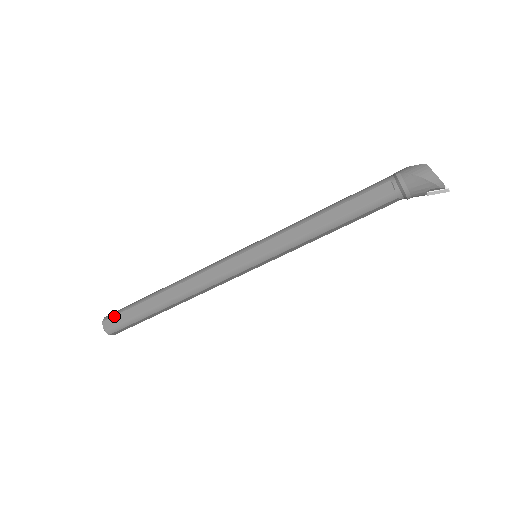
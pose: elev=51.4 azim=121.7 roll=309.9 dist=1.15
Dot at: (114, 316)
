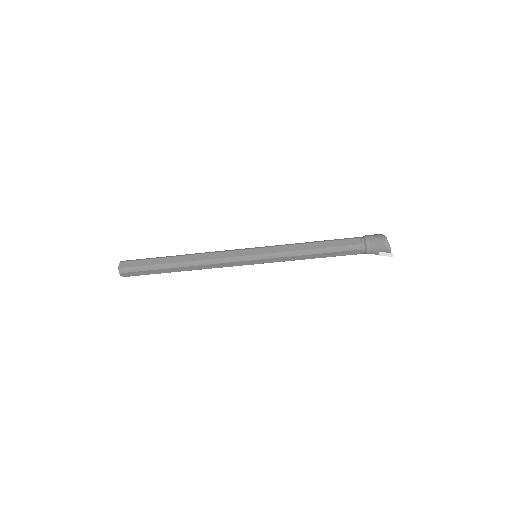
Dot at: (132, 261)
